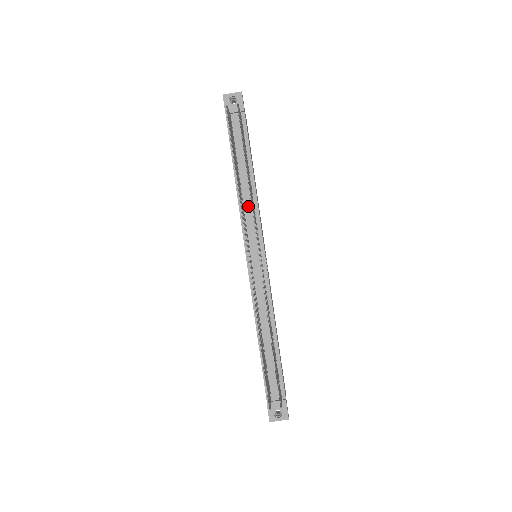
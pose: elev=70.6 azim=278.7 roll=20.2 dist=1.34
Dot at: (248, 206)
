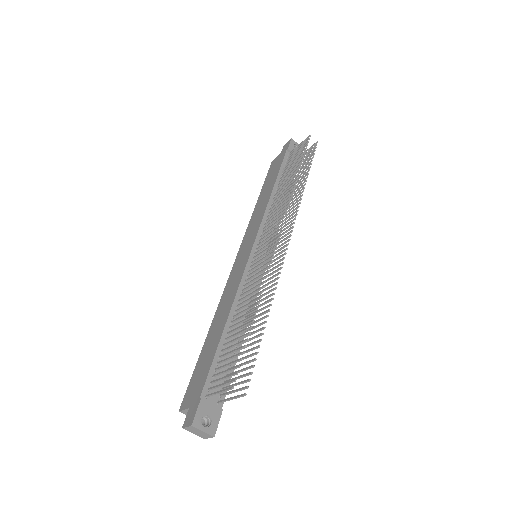
Dot at: (273, 214)
